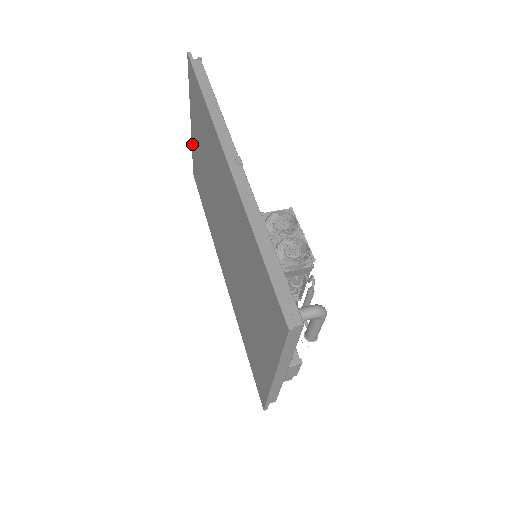
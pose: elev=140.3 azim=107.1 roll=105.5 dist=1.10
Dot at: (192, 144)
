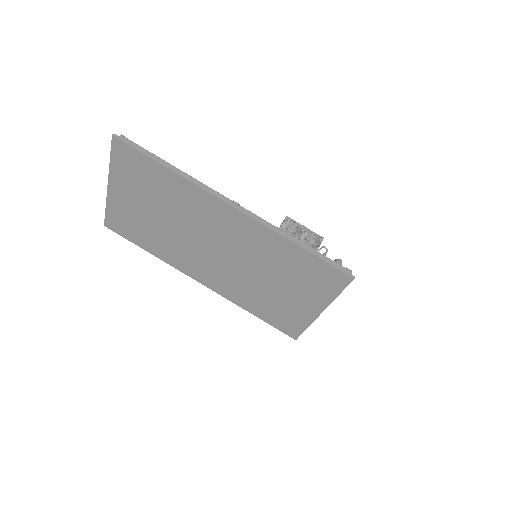
Dot at: (109, 203)
